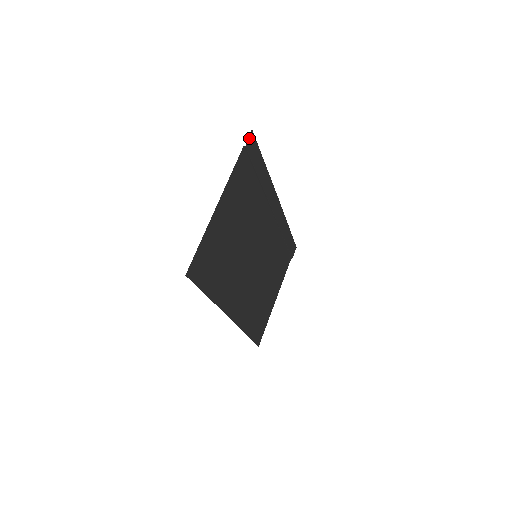
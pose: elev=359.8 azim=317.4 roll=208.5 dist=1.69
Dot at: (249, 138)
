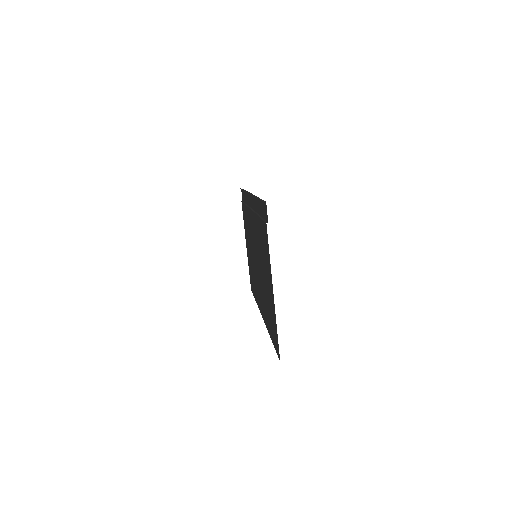
Dot at: (266, 211)
